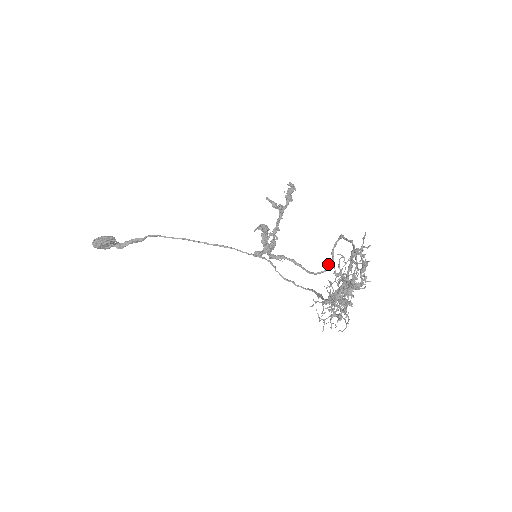
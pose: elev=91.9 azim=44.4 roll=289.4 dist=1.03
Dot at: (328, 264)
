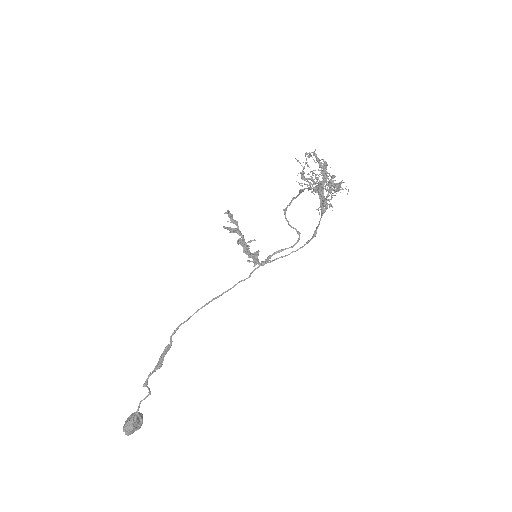
Dot at: (297, 233)
